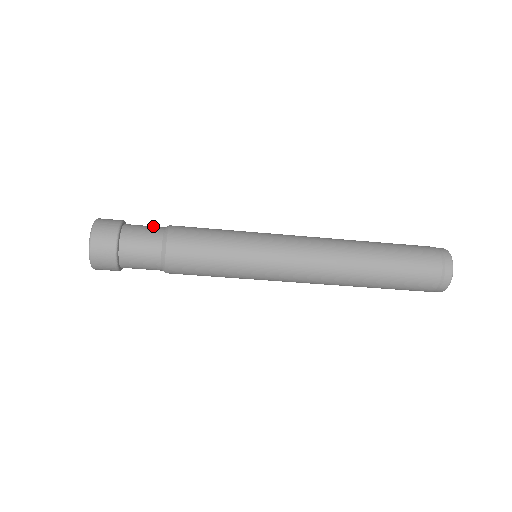
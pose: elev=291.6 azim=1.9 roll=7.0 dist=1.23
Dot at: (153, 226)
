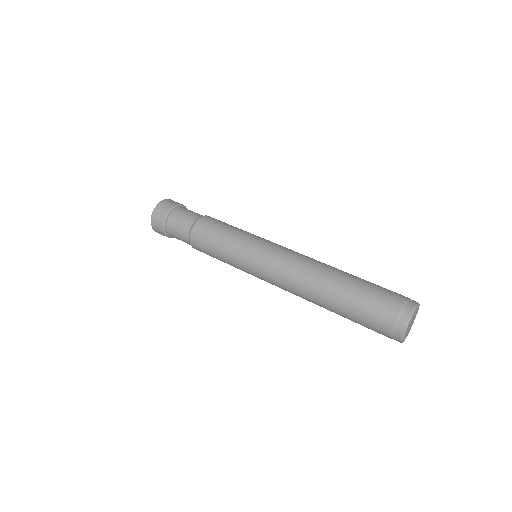
Dot at: occluded
